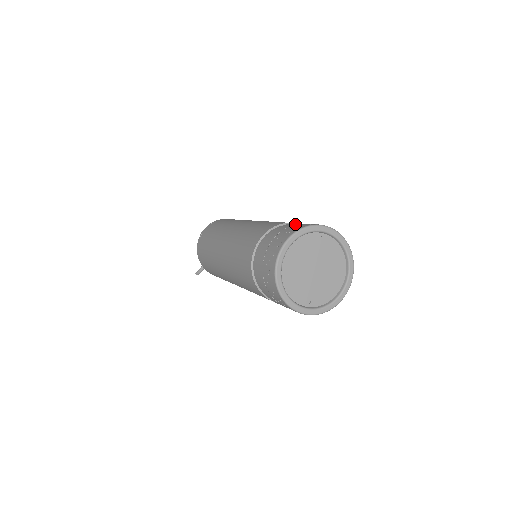
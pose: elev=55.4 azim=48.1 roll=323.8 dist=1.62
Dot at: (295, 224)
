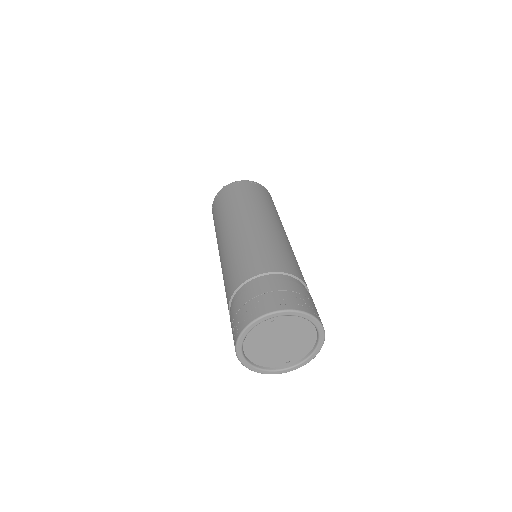
Dot at: (248, 301)
